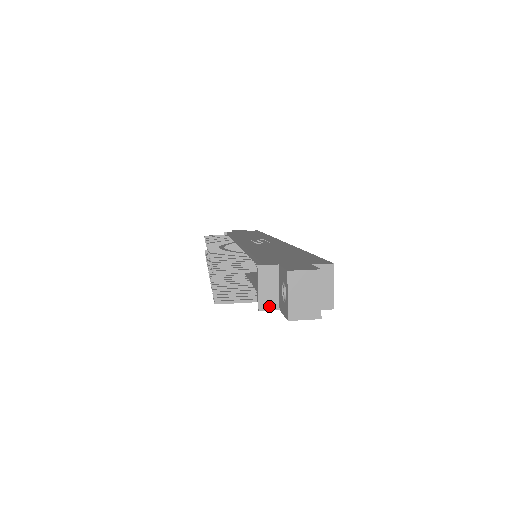
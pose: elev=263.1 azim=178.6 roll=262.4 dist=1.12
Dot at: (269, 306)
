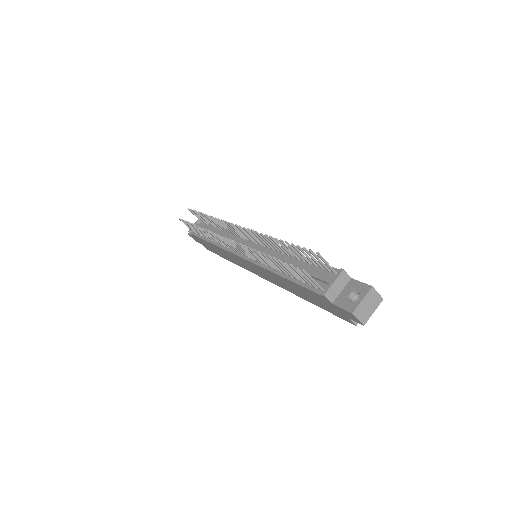
Dot at: (330, 297)
